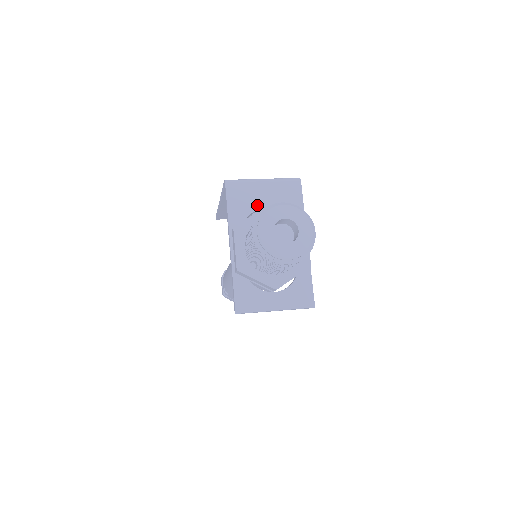
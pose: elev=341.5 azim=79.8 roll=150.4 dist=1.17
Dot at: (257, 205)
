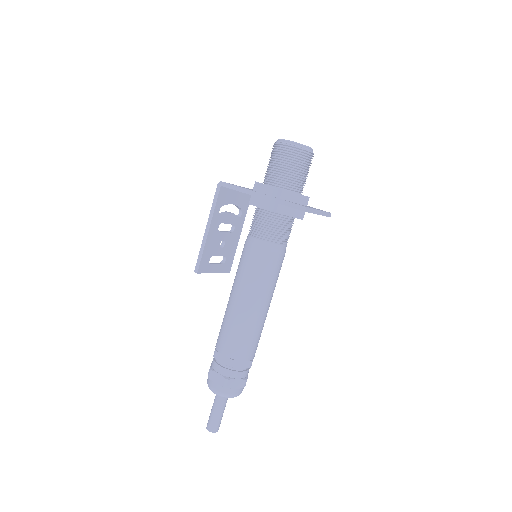
Dot at: occluded
